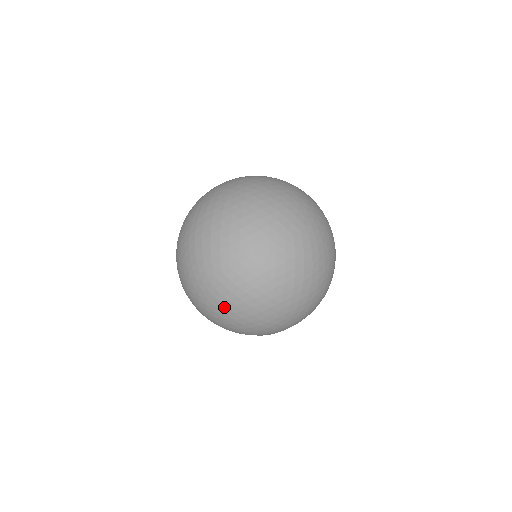
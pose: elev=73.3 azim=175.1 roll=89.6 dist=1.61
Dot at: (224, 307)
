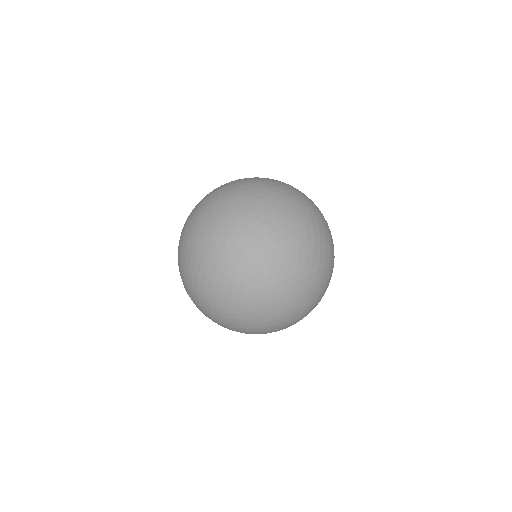
Dot at: occluded
